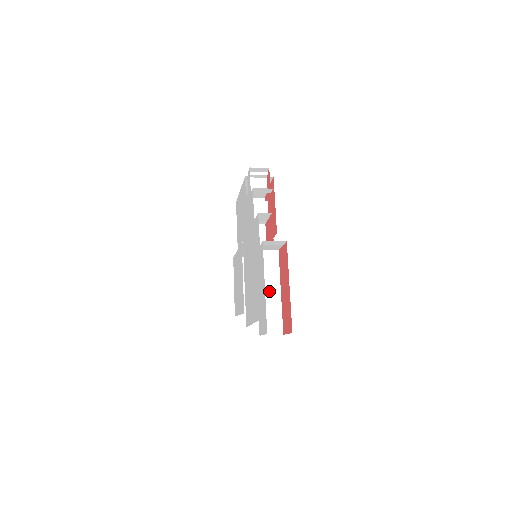
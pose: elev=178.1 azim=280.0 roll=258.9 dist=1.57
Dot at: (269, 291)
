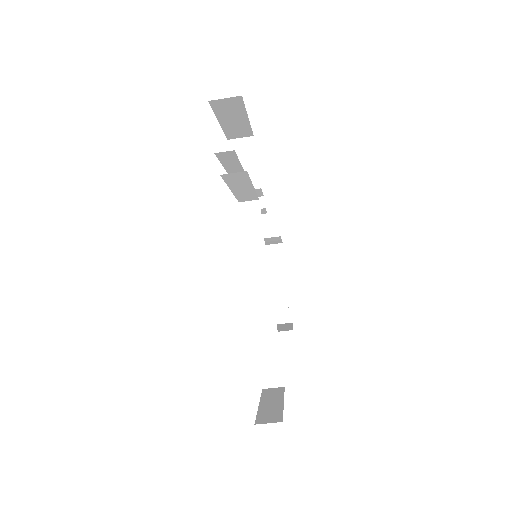
Dot at: (239, 167)
